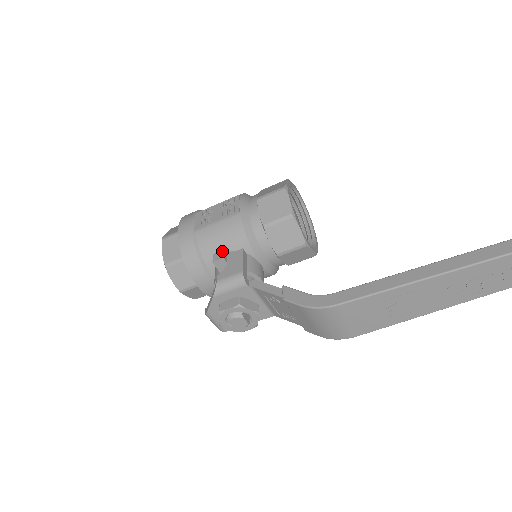
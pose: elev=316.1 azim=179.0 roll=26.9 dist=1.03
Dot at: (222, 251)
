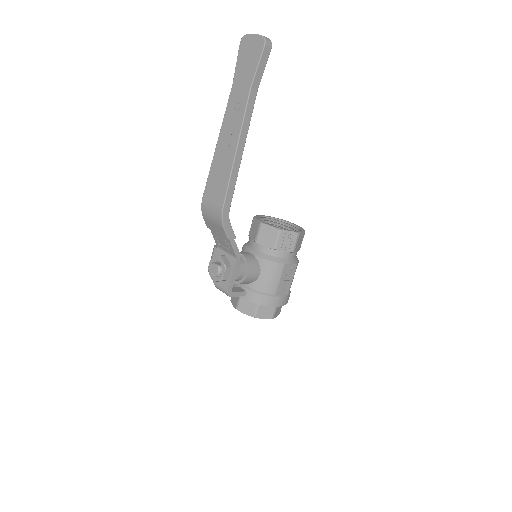
Dot at: occluded
